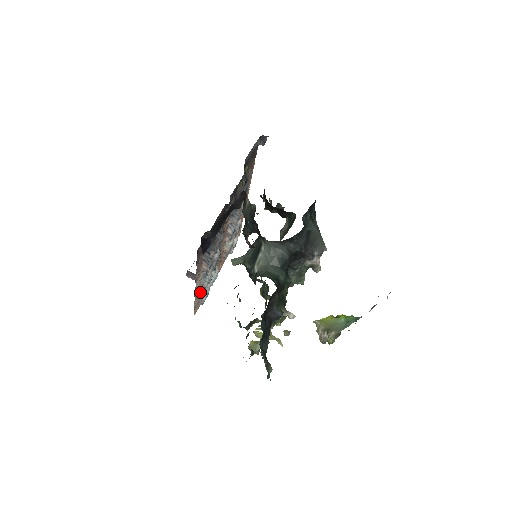
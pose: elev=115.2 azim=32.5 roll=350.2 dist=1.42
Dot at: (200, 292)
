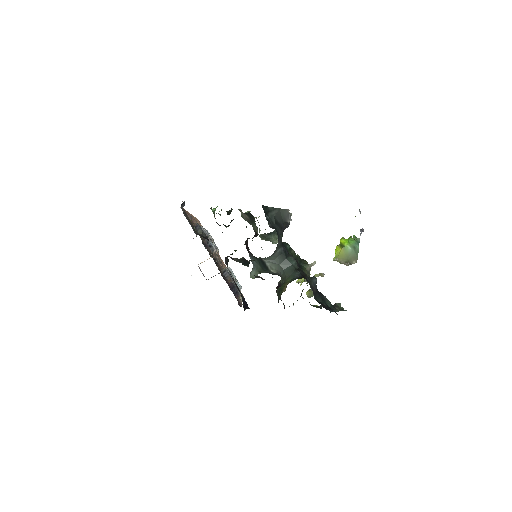
Dot at: occluded
